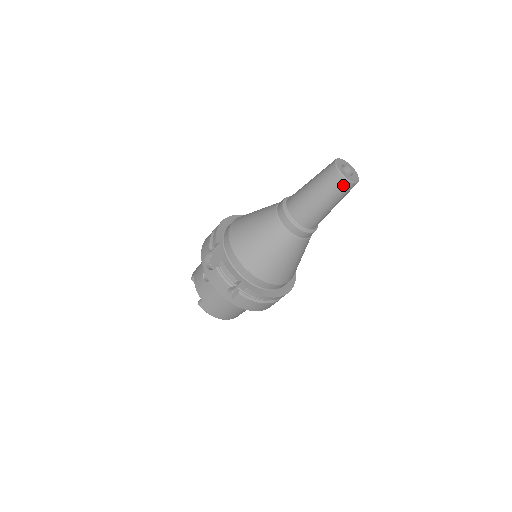
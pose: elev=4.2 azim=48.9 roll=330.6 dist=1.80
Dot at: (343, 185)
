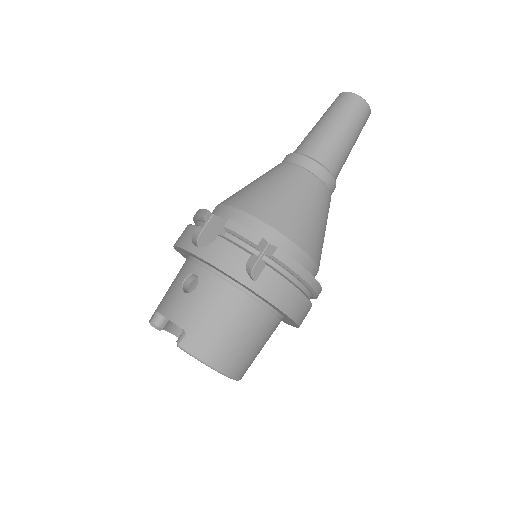
Dot at: (361, 107)
